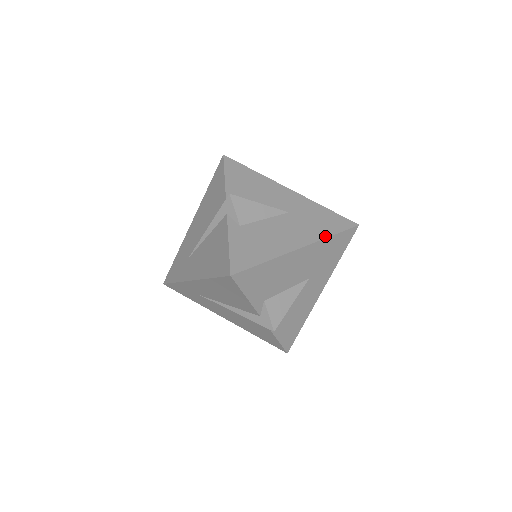
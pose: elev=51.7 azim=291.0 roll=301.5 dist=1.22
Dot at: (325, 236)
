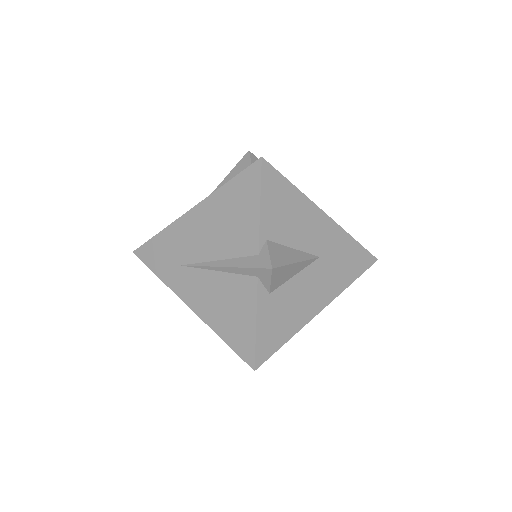
Dot at: (346, 286)
